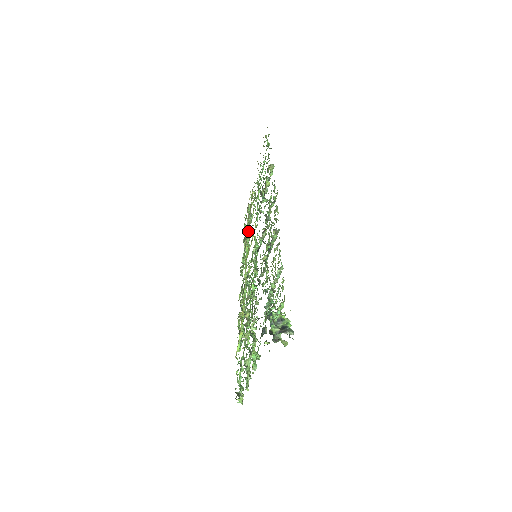
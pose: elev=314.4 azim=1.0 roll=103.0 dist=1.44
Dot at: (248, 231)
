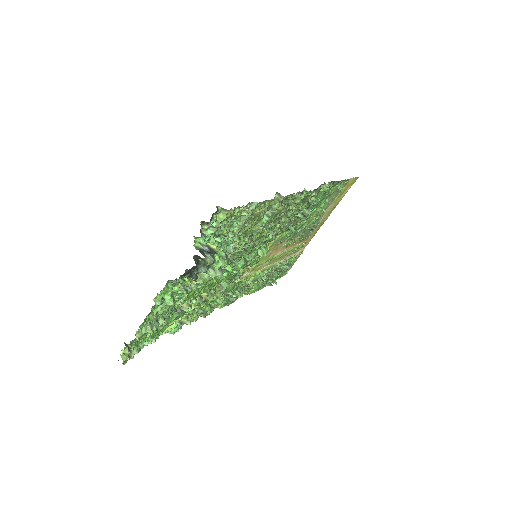
Dot at: (275, 269)
